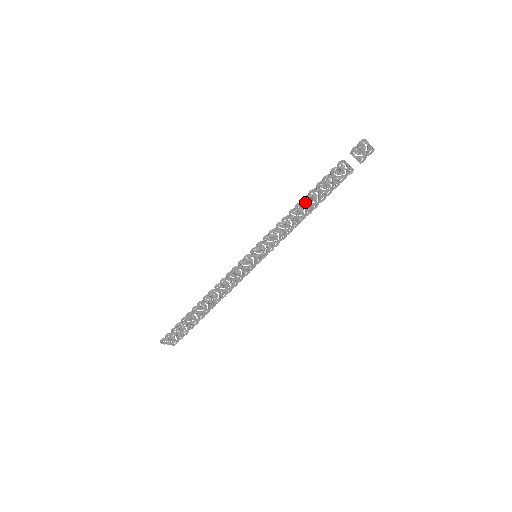
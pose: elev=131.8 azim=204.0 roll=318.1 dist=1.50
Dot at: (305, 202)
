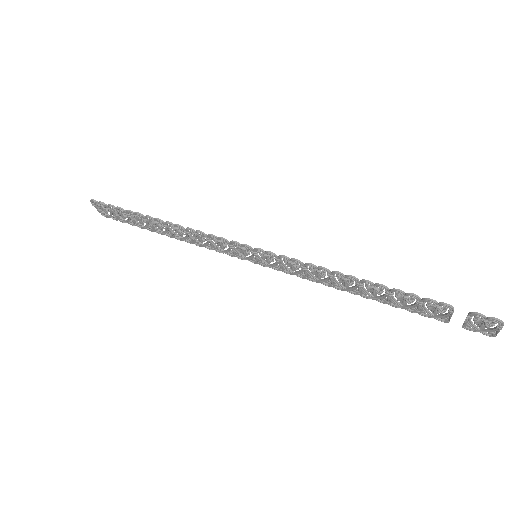
Dot at: (362, 284)
